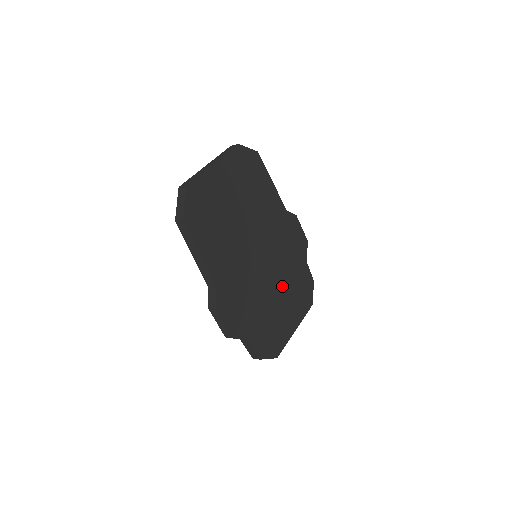
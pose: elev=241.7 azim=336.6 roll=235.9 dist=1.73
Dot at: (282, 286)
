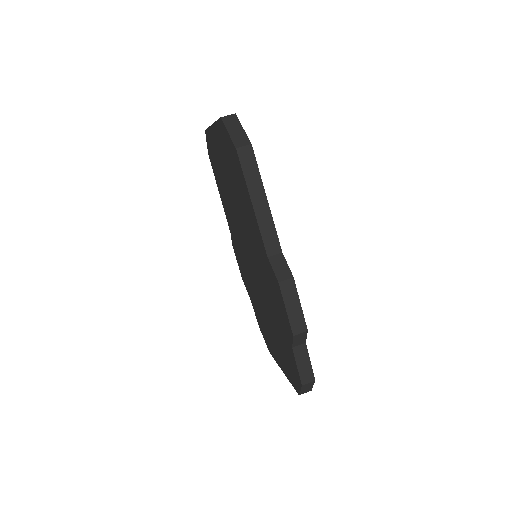
Dot at: occluded
